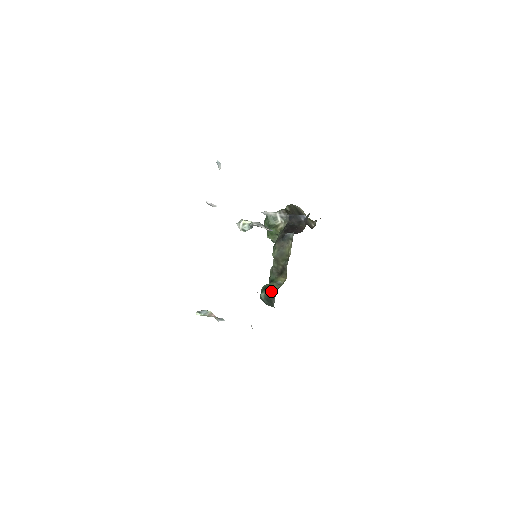
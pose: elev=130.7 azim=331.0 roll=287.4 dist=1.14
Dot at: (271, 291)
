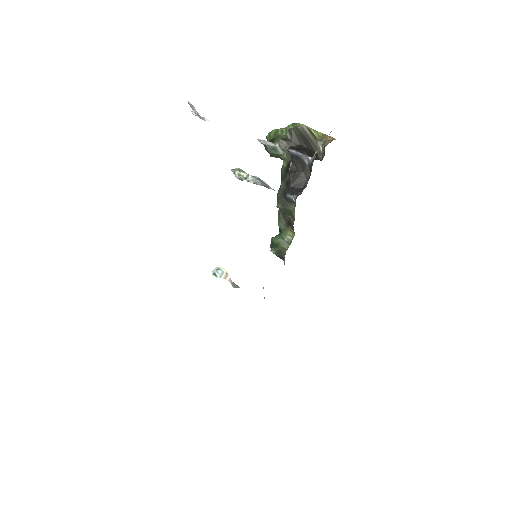
Dot at: (280, 251)
